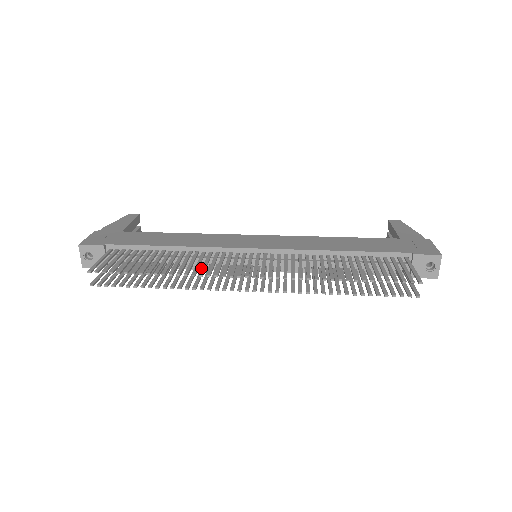
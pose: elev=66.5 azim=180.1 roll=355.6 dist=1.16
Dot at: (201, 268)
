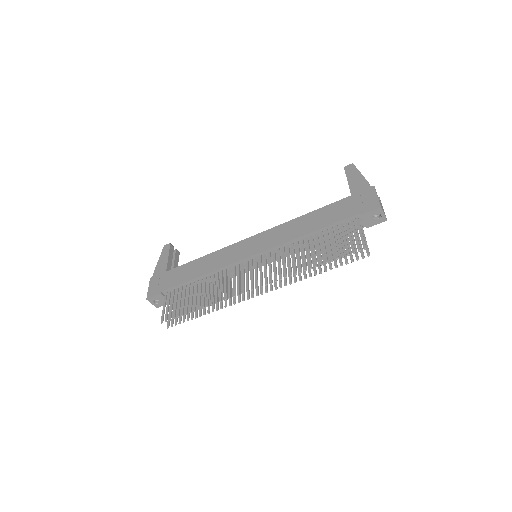
Dot at: occluded
